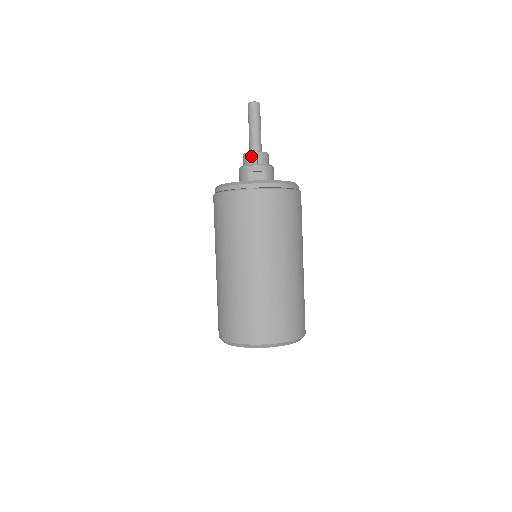
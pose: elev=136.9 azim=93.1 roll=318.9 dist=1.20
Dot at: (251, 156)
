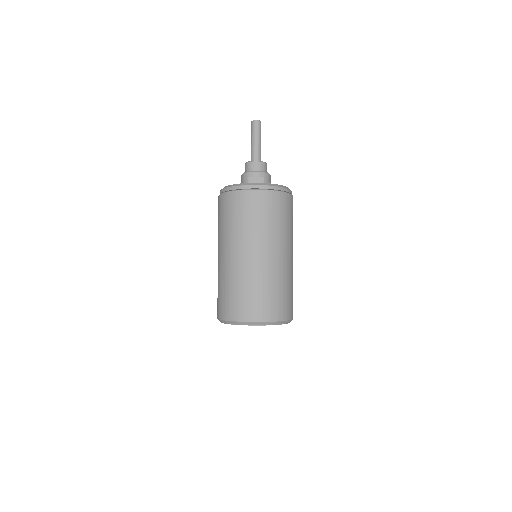
Dot at: (251, 164)
